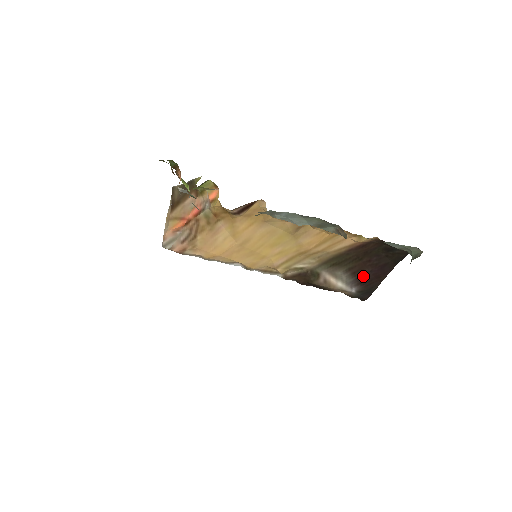
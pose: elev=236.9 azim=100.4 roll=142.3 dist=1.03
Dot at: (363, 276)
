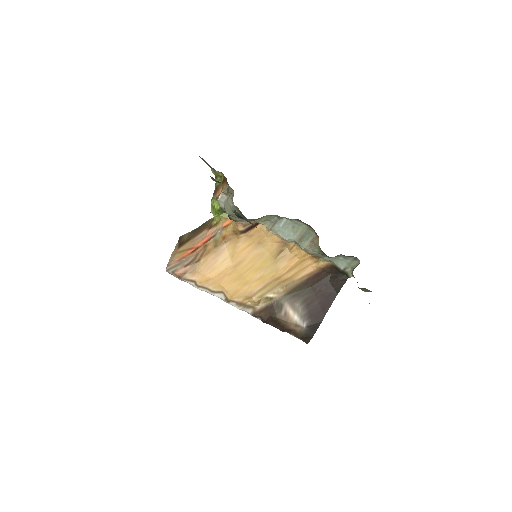
Dot at: (313, 308)
